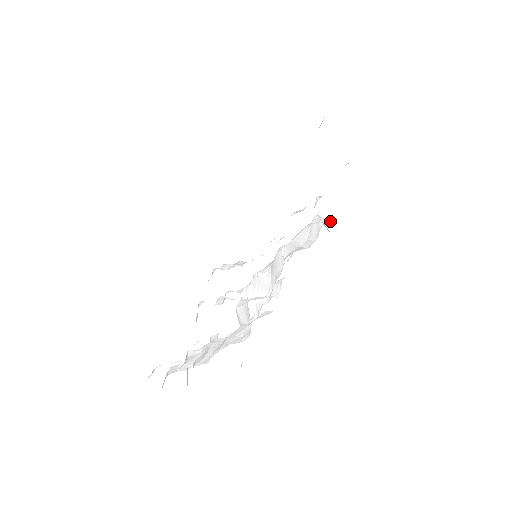
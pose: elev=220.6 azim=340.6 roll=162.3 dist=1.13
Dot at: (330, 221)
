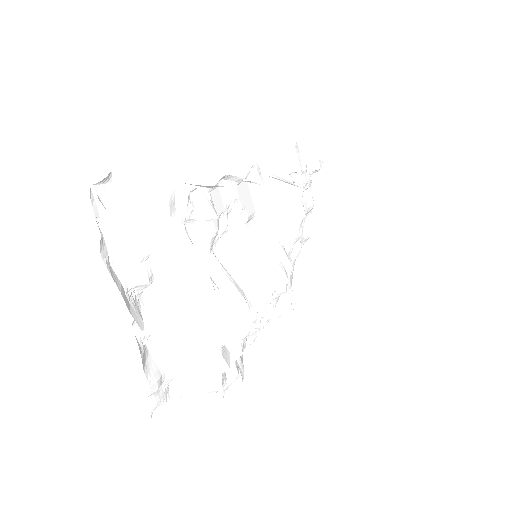
Dot at: (299, 183)
